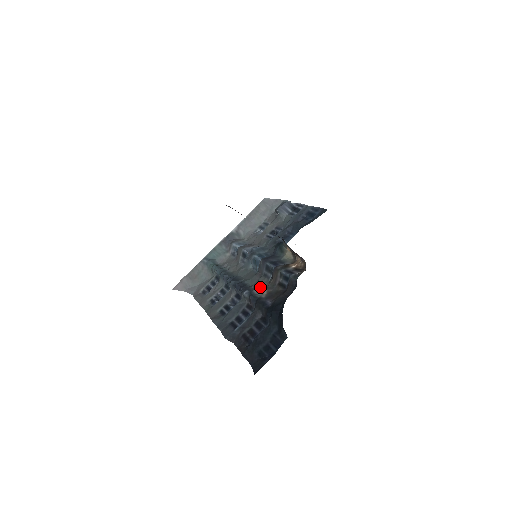
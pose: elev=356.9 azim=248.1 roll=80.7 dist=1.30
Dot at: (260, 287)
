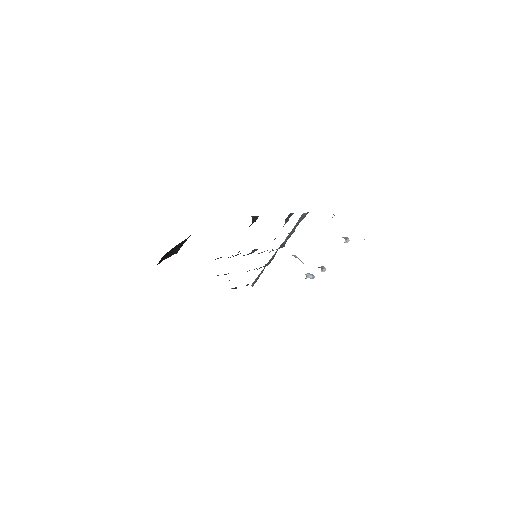
Dot at: occluded
